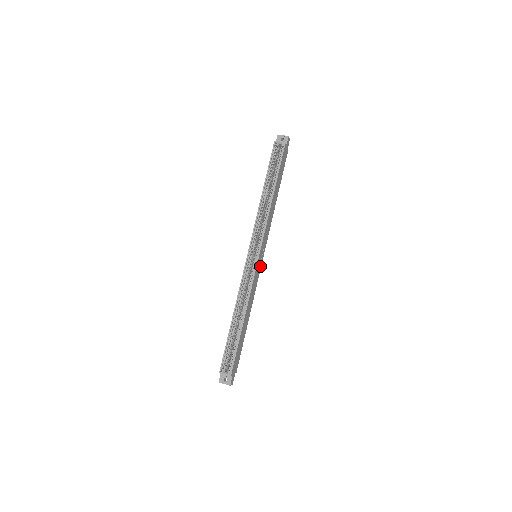
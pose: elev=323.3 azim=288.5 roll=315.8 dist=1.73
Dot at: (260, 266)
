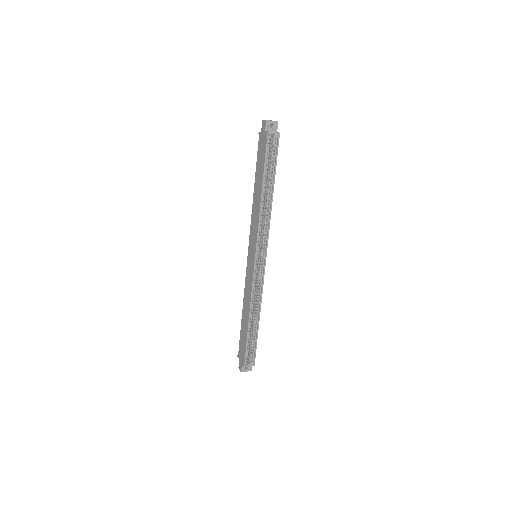
Dot at: occluded
